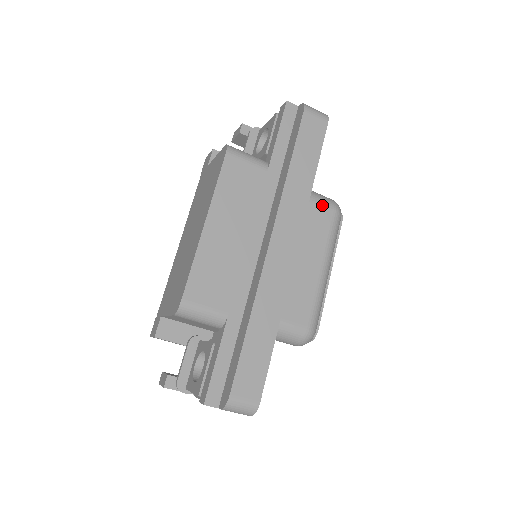
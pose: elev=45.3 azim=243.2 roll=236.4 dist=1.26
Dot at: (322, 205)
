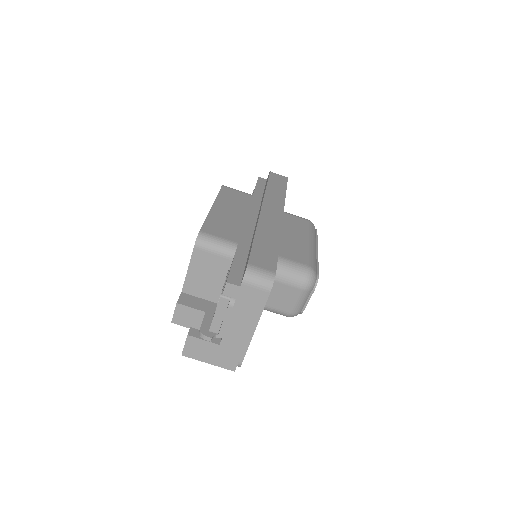
Dot at: (298, 217)
